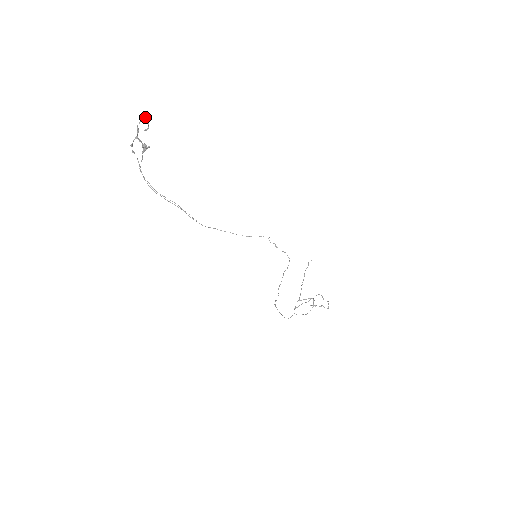
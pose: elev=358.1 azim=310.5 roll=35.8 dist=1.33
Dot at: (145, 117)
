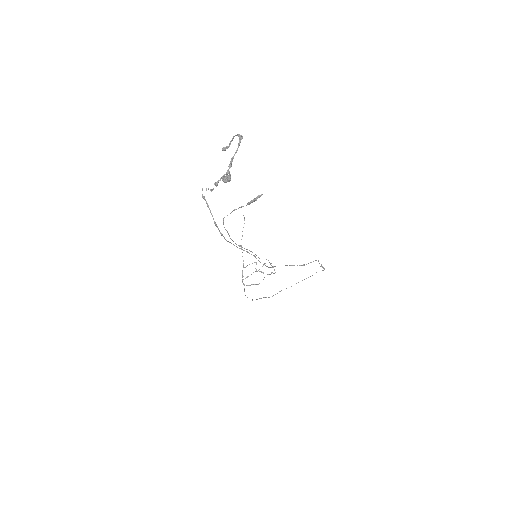
Dot at: (238, 135)
